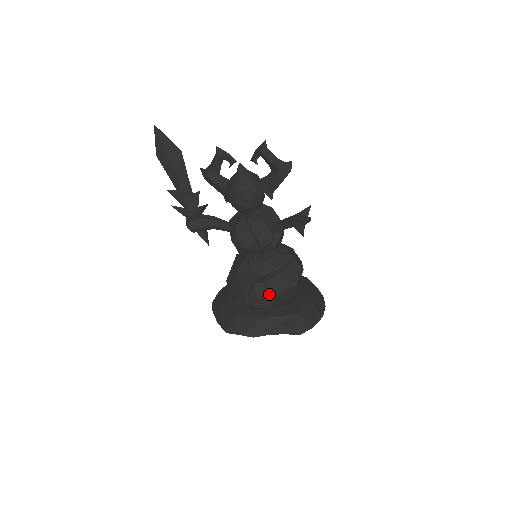
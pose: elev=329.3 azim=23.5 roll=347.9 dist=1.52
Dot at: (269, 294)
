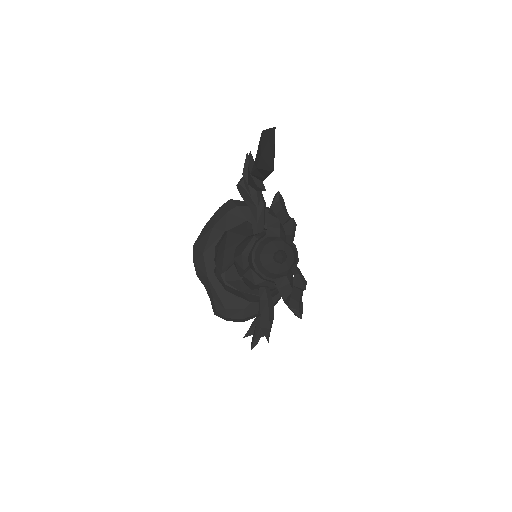
Dot at: (223, 286)
